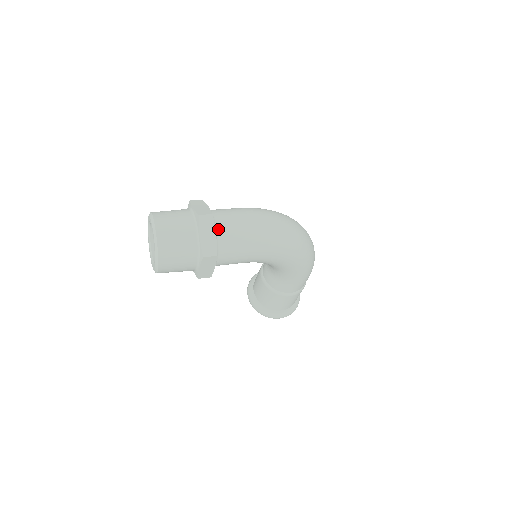
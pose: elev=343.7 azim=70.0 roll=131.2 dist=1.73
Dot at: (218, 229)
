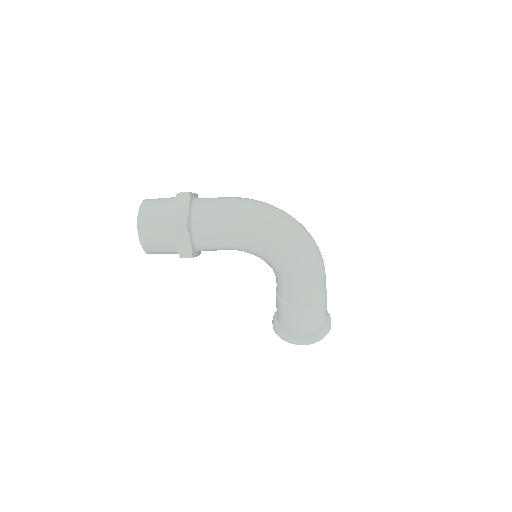
Dot at: (195, 206)
